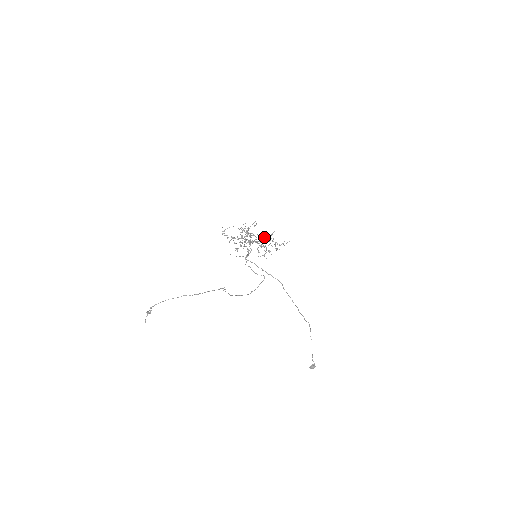
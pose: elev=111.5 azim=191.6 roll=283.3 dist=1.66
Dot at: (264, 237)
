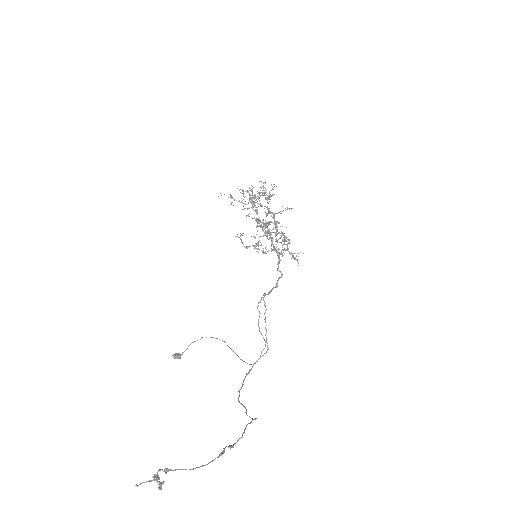
Dot at: (288, 249)
